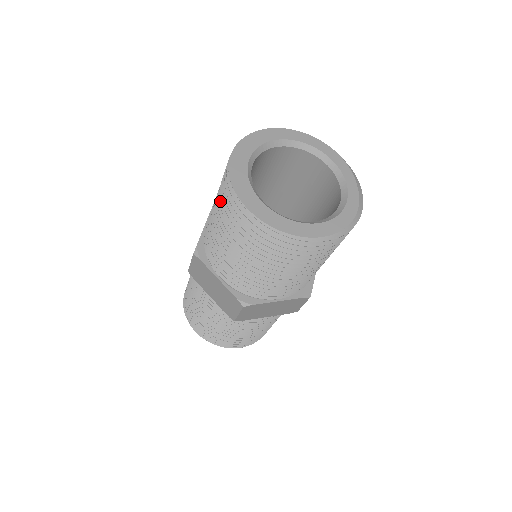
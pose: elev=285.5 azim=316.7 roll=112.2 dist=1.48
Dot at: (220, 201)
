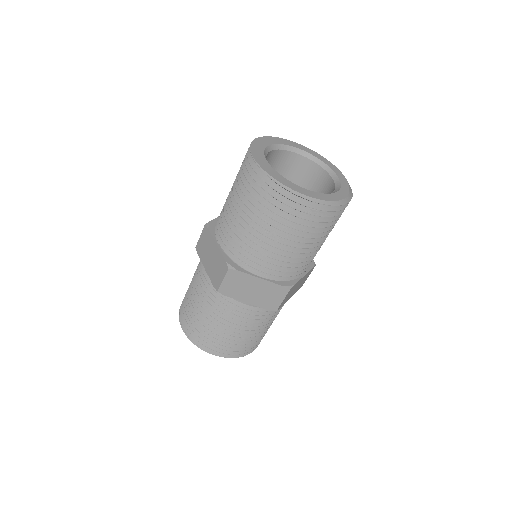
Dot at: (239, 171)
